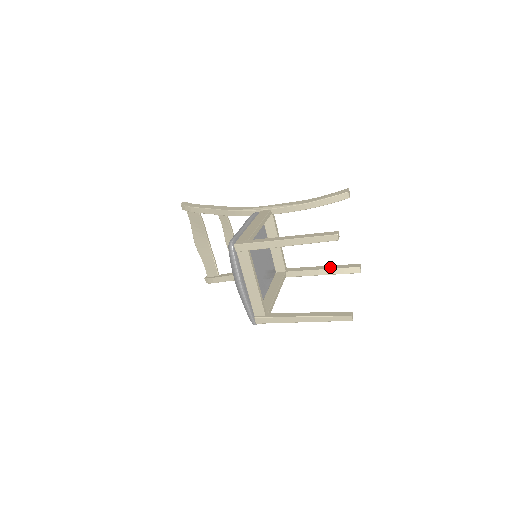
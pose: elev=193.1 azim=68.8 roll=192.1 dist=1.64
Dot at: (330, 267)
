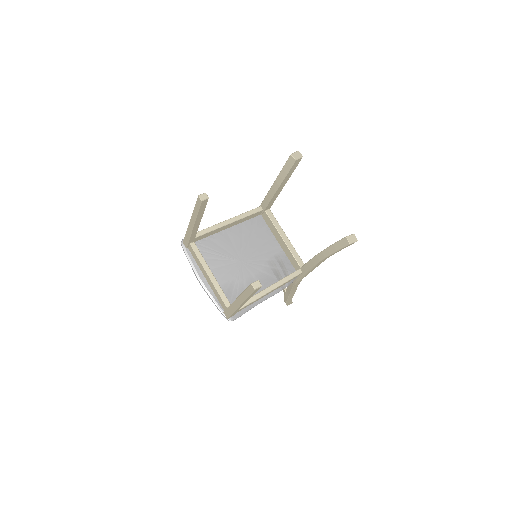
Dot at: occluded
